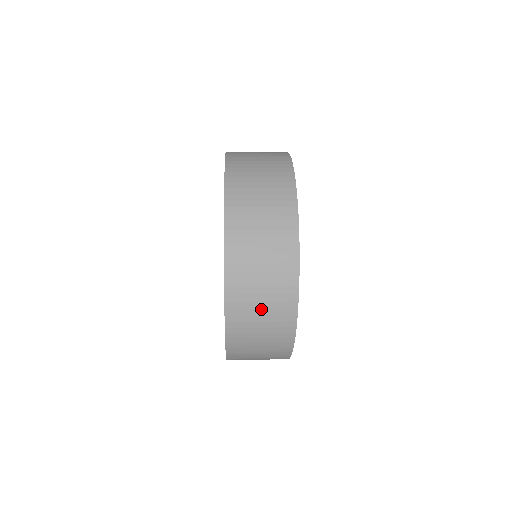
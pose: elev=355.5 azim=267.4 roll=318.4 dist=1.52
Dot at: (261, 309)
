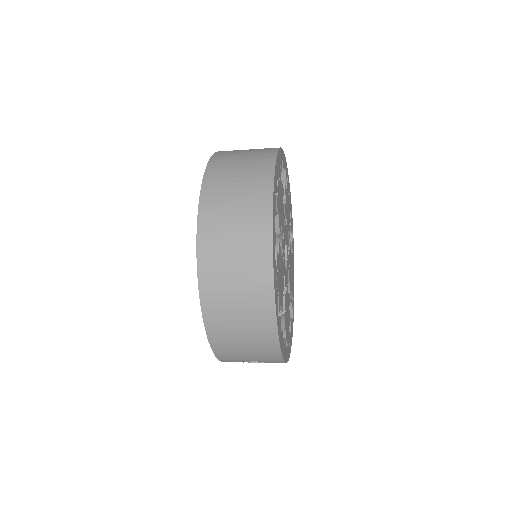
Dot at: (238, 178)
